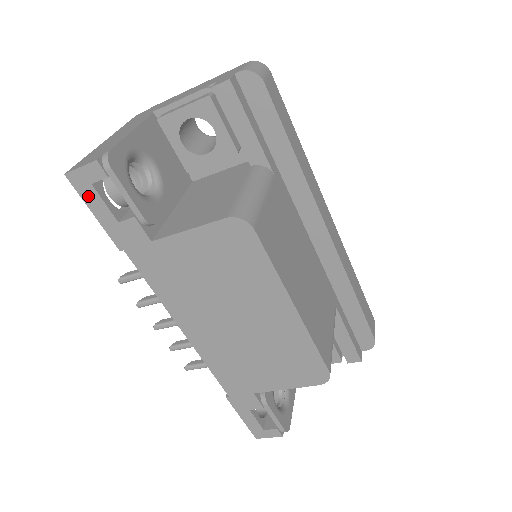
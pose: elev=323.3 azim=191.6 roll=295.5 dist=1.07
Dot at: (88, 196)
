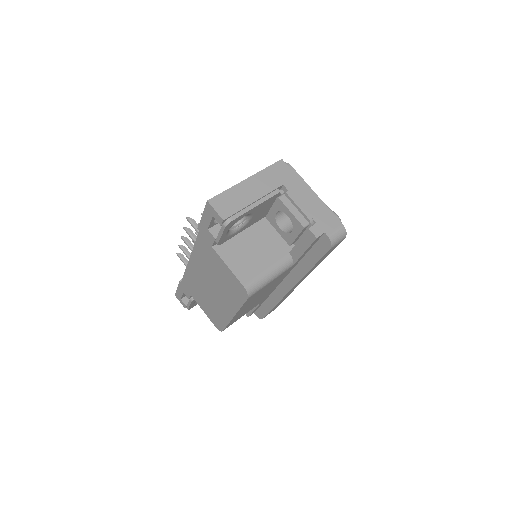
Dot at: (207, 213)
